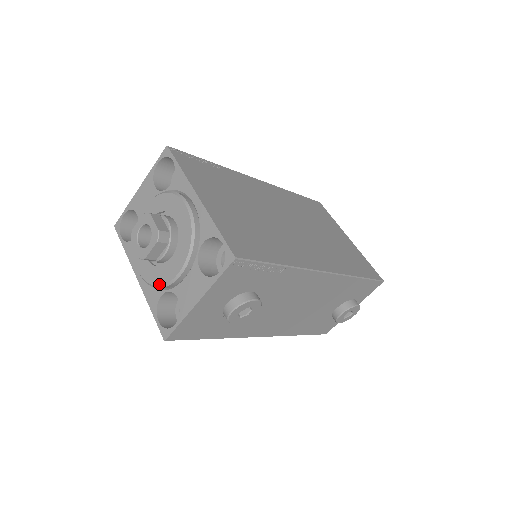
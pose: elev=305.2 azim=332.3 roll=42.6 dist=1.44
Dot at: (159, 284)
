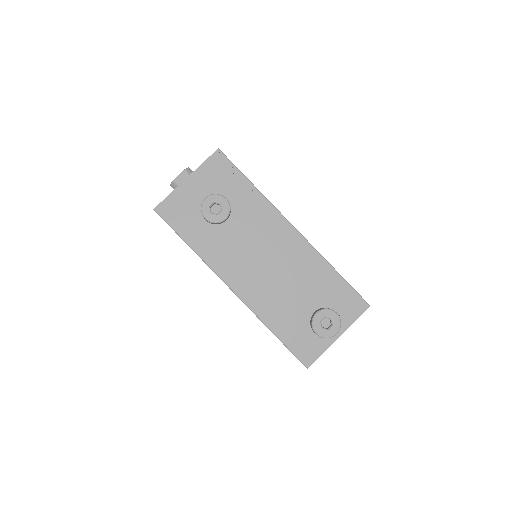
Dot at: occluded
